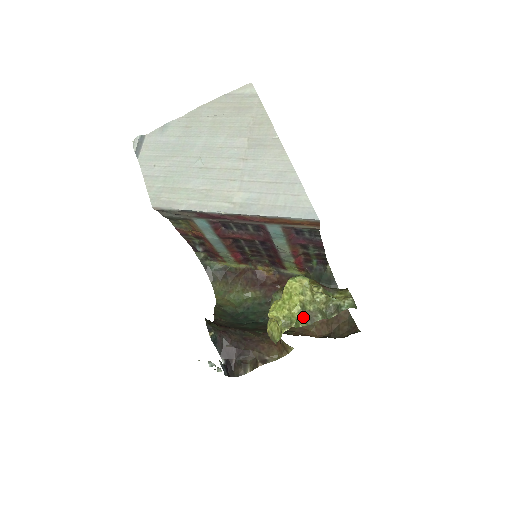
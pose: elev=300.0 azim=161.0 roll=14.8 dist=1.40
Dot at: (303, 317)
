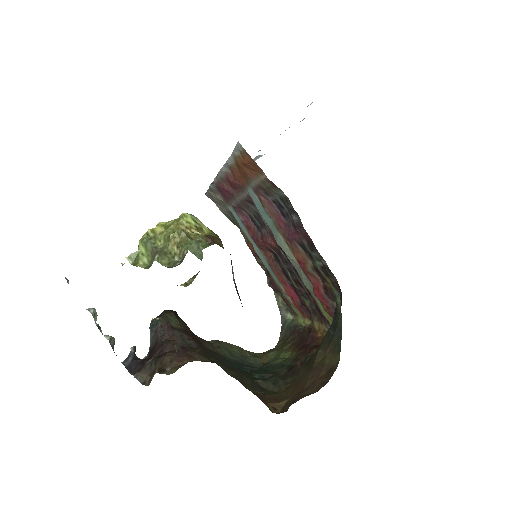
Dot at: (149, 257)
